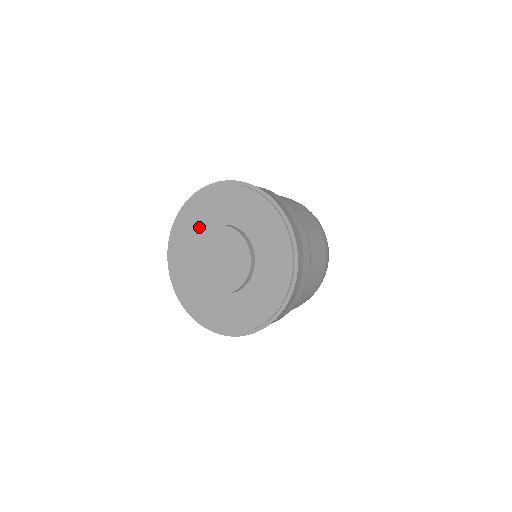
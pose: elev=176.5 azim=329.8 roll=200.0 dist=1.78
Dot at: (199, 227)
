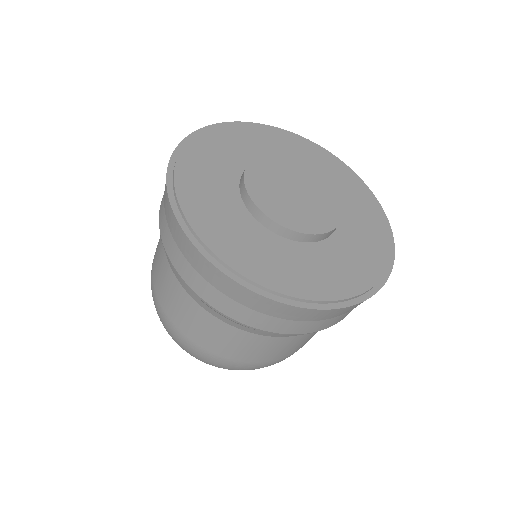
Dot at: (296, 157)
